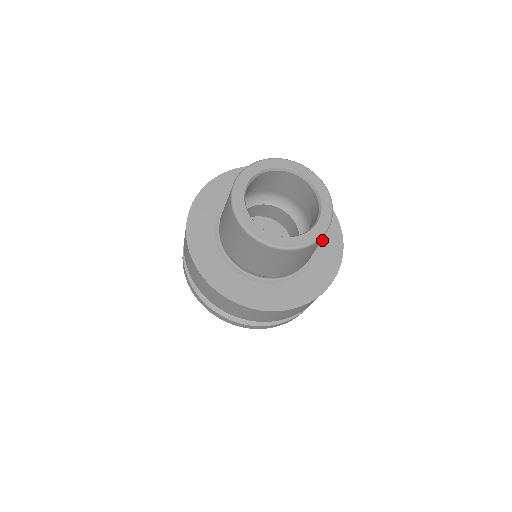
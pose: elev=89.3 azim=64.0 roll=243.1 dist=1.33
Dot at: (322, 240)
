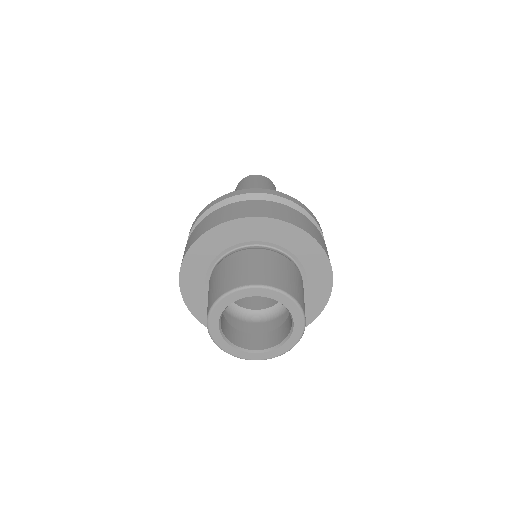
Dot at: (309, 270)
